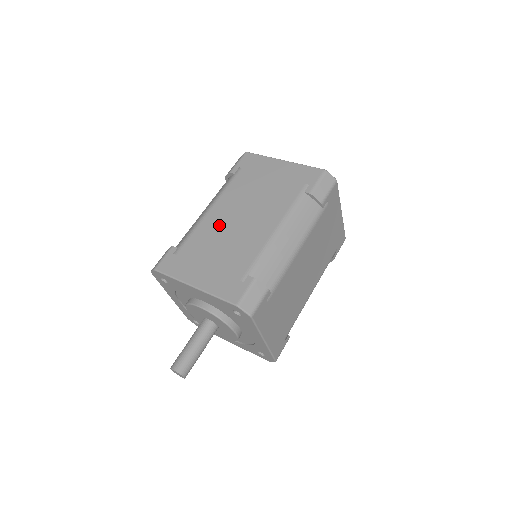
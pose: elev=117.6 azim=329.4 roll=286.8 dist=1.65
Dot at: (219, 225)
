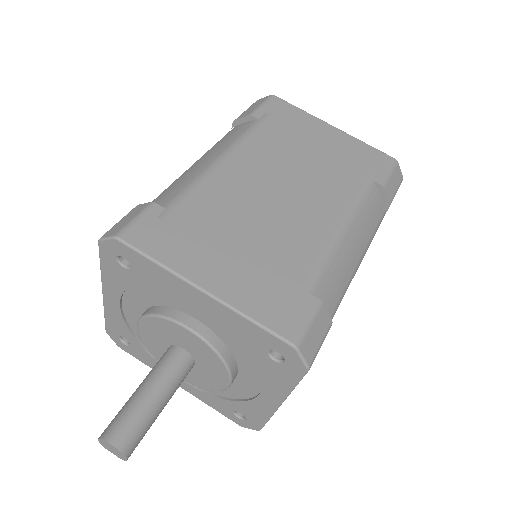
Dot at: occluded
